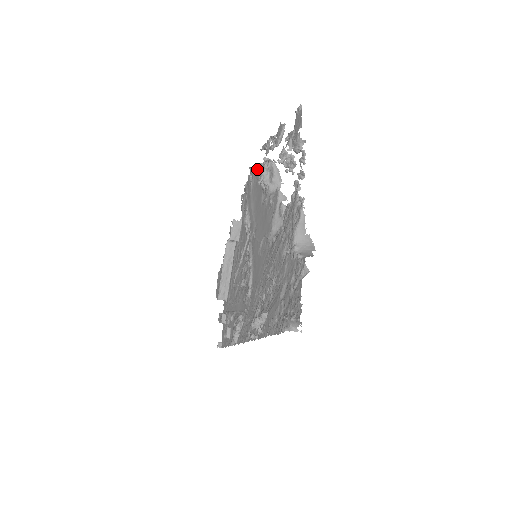
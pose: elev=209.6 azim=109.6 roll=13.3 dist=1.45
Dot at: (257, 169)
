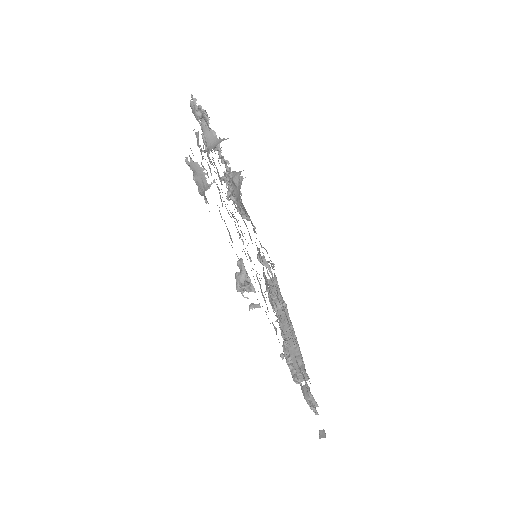
Dot at: (241, 207)
